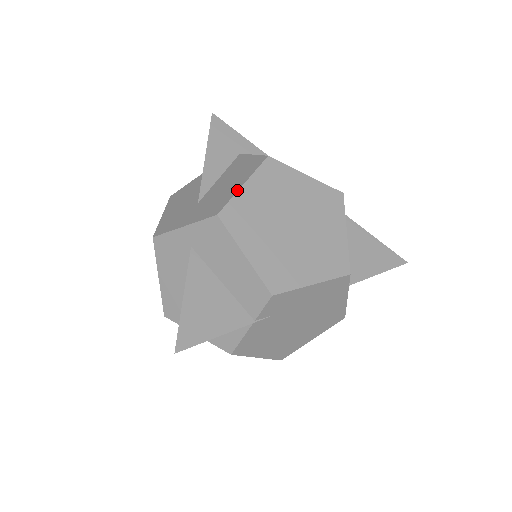
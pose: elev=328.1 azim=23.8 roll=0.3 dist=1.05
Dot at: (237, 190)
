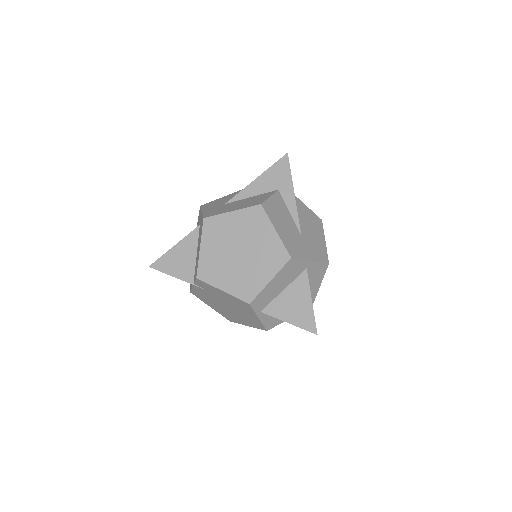
Dot at: (226, 212)
